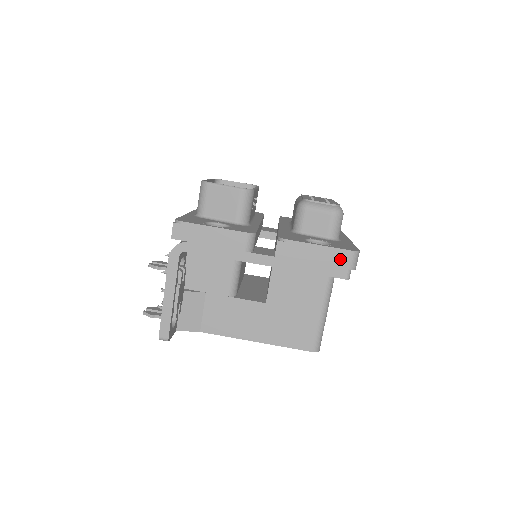
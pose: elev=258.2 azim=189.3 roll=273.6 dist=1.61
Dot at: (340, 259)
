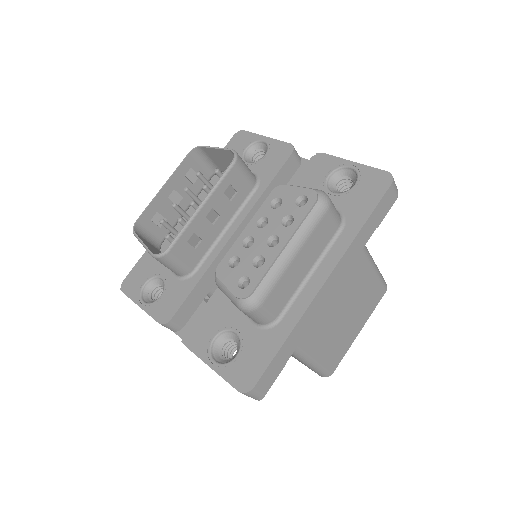
Dot at: occluded
